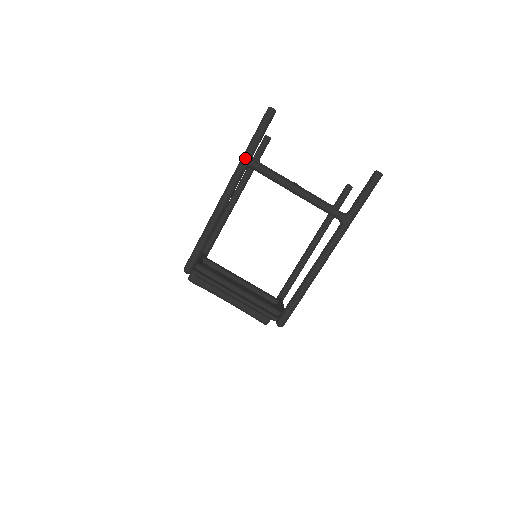
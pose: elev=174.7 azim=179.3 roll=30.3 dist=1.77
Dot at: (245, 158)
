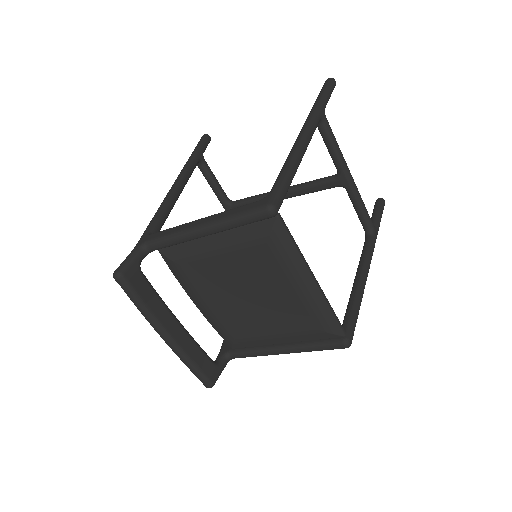
Dot at: (322, 108)
